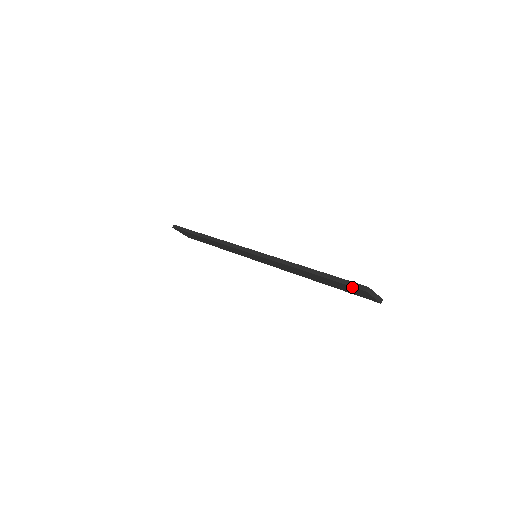
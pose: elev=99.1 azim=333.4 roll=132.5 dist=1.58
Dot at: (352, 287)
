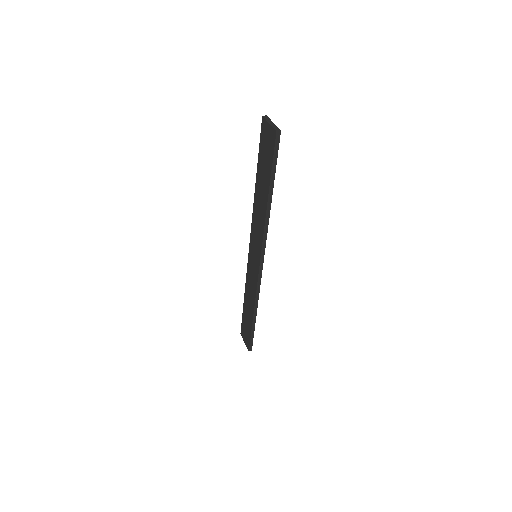
Dot at: (261, 133)
